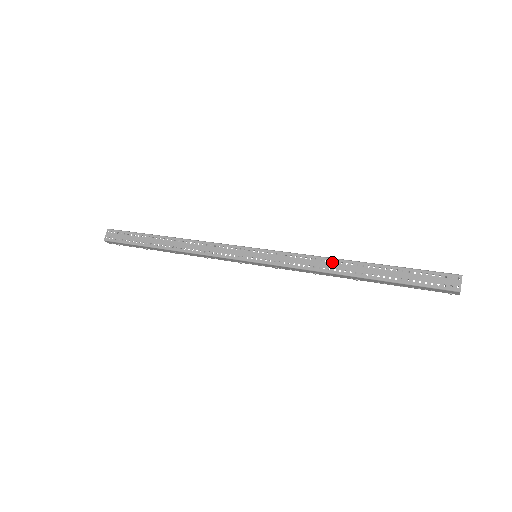
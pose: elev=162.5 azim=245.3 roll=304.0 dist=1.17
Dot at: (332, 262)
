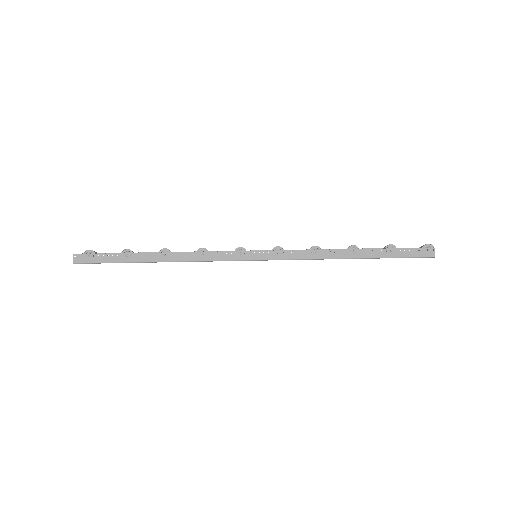
Dot at: occluded
